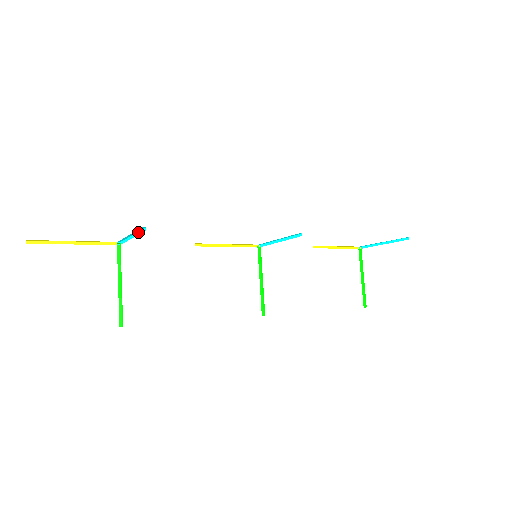
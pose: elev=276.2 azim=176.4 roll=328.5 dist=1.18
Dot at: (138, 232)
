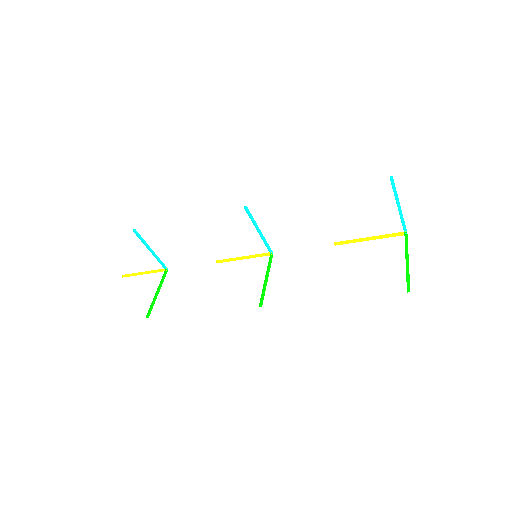
Dot at: (144, 240)
